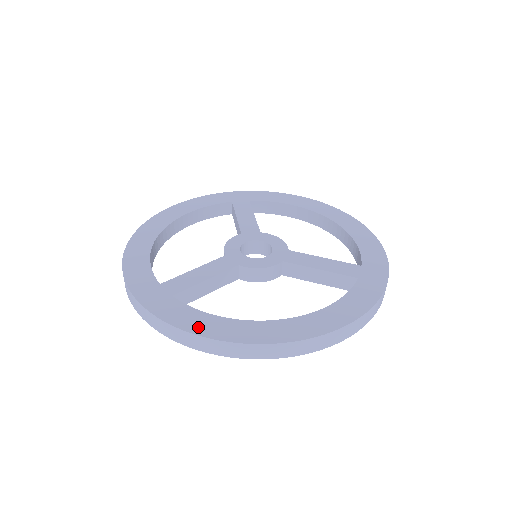
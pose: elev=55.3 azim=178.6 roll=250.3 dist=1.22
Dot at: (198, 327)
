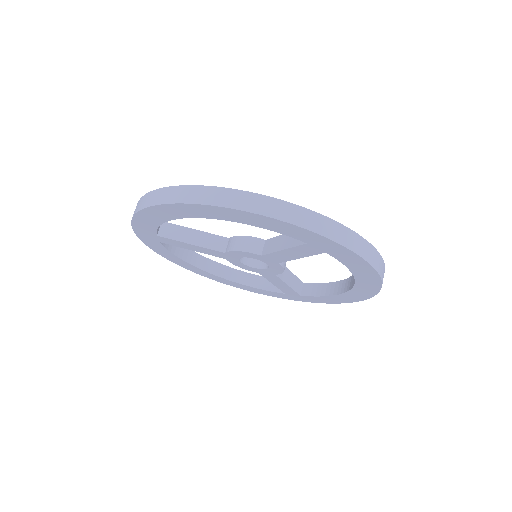
Dot at: occluded
